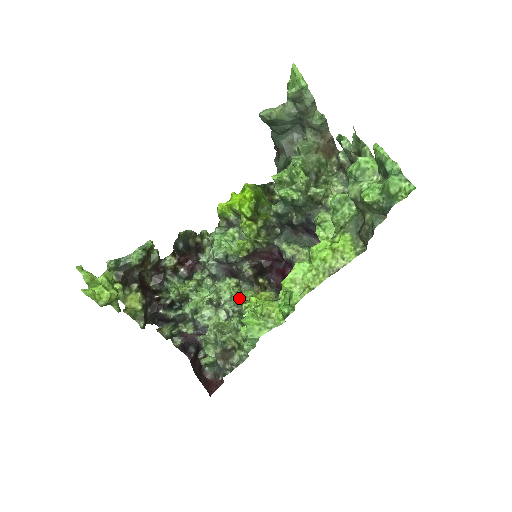
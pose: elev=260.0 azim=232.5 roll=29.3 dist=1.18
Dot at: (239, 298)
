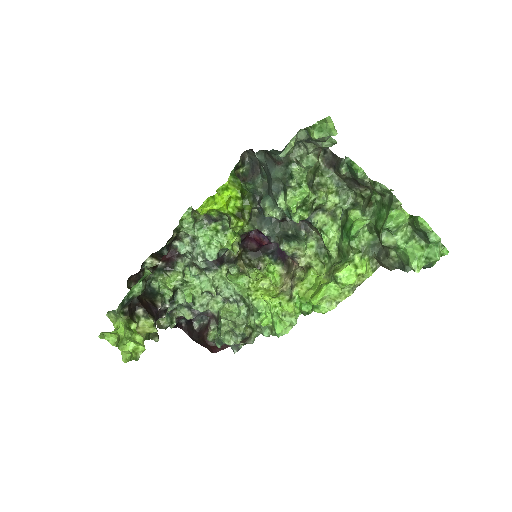
Dot at: (241, 289)
